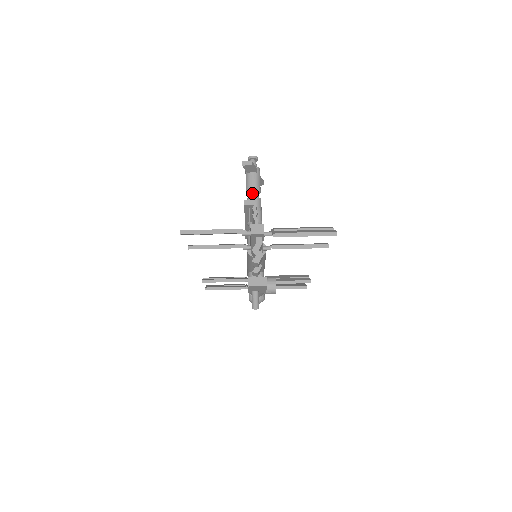
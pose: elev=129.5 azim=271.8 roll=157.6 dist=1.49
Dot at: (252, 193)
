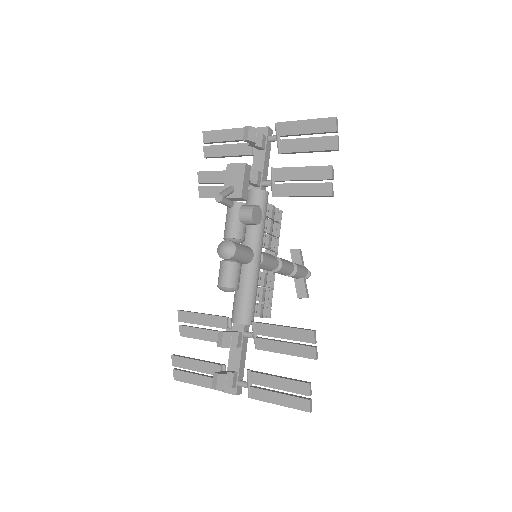
Dot at: occluded
